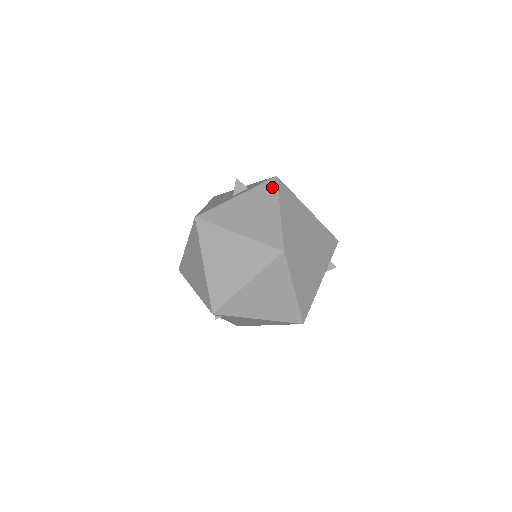
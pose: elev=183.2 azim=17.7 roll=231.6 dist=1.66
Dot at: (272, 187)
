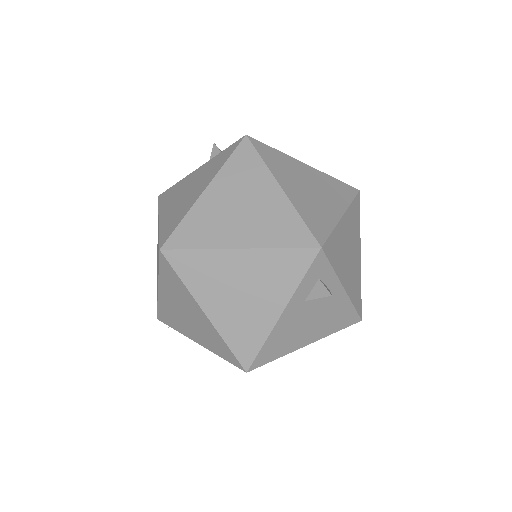
Dot at: (228, 153)
